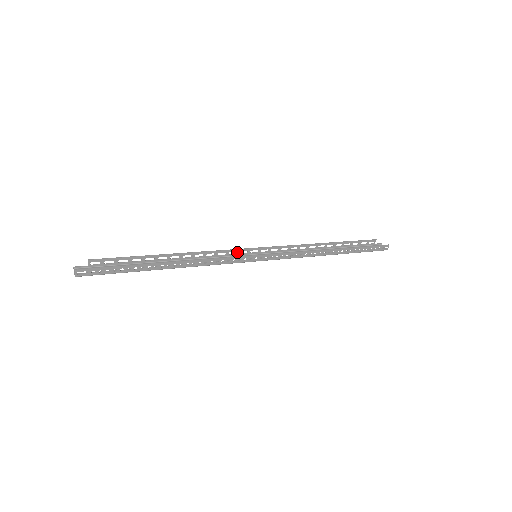
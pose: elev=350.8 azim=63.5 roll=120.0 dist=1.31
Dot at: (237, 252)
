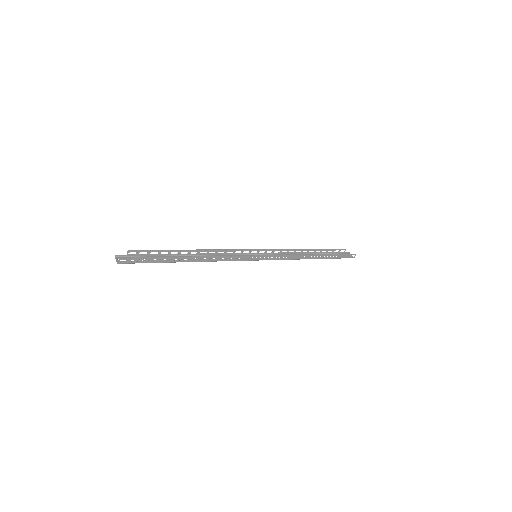
Dot at: (241, 252)
